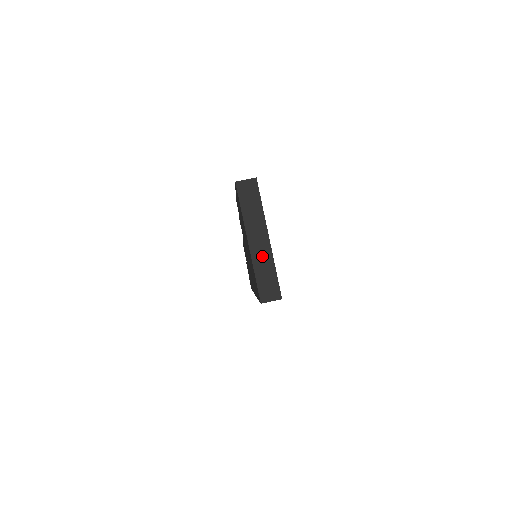
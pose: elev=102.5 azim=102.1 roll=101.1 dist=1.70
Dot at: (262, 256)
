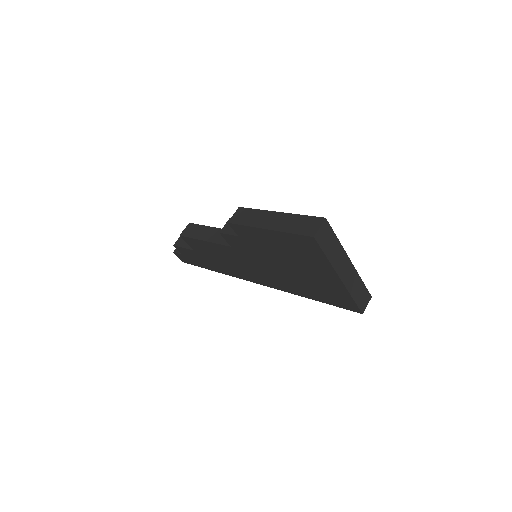
Dot at: (352, 280)
